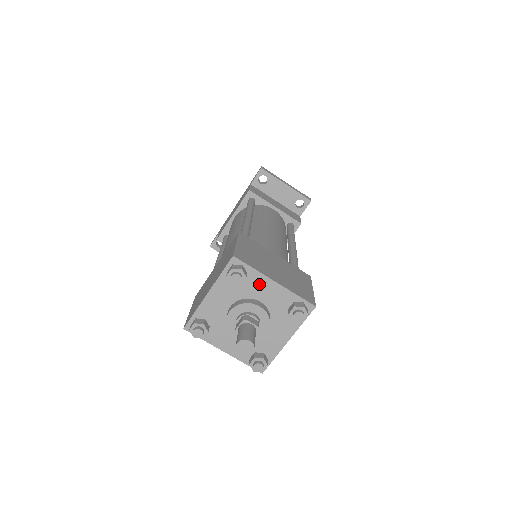
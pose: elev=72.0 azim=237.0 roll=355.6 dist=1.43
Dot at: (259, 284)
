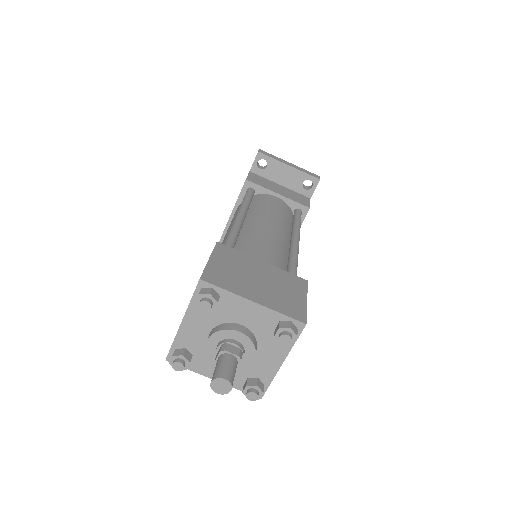
Dot at: (236, 306)
